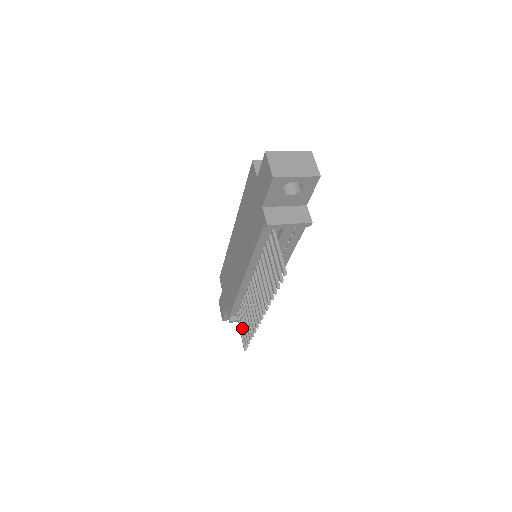
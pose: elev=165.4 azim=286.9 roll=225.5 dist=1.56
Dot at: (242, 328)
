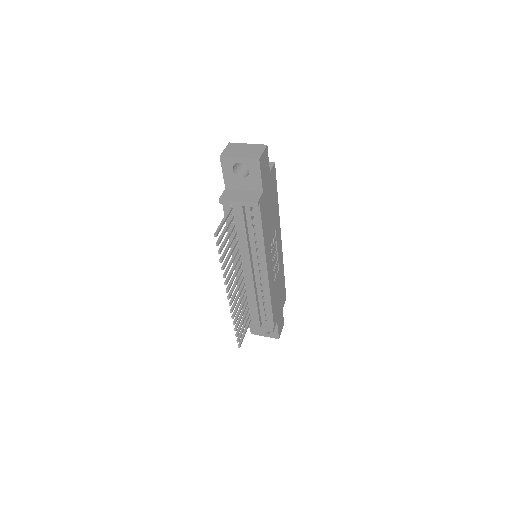
Dot at: (242, 327)
